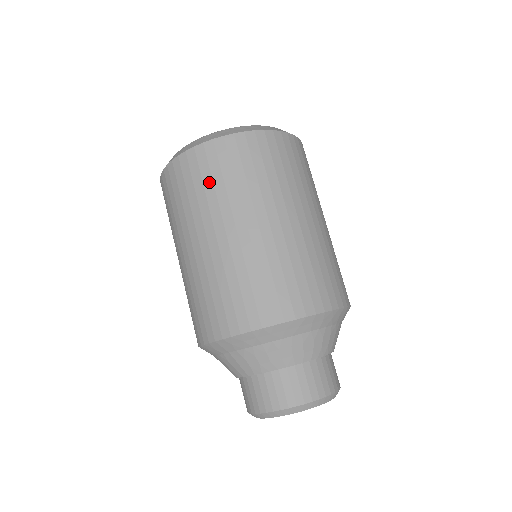
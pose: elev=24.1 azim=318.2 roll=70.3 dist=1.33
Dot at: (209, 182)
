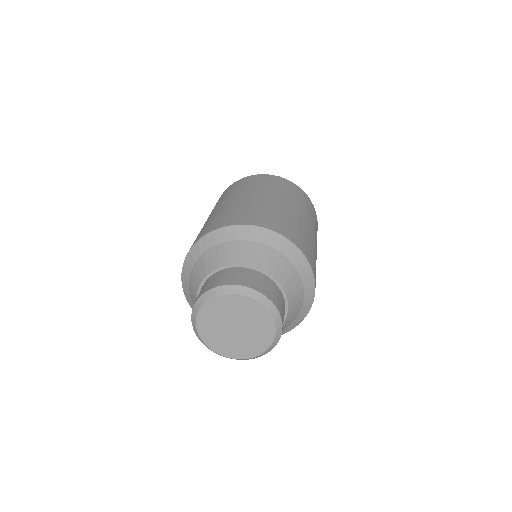
Dot at: occluded
